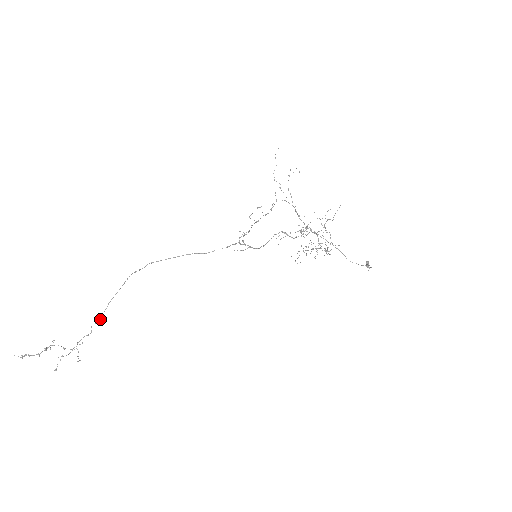
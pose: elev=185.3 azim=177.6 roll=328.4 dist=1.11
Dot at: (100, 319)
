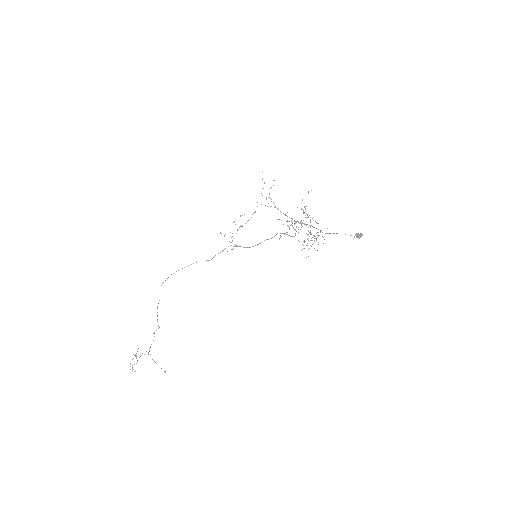
Dot at: (159, 327)
